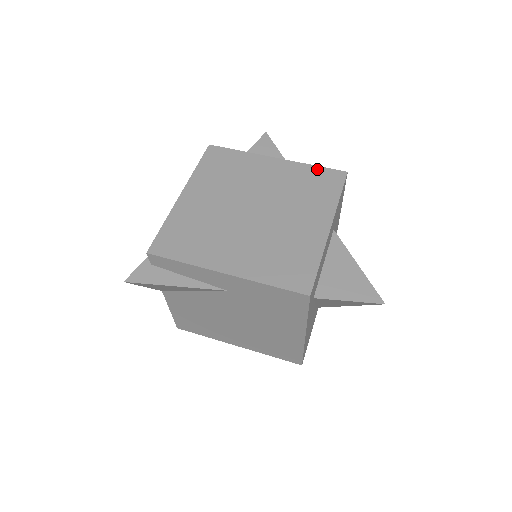
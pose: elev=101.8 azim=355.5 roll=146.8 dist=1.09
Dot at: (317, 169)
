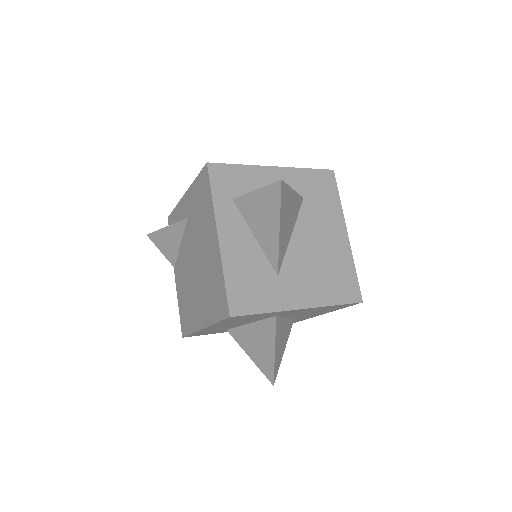
Dot at: occluded
